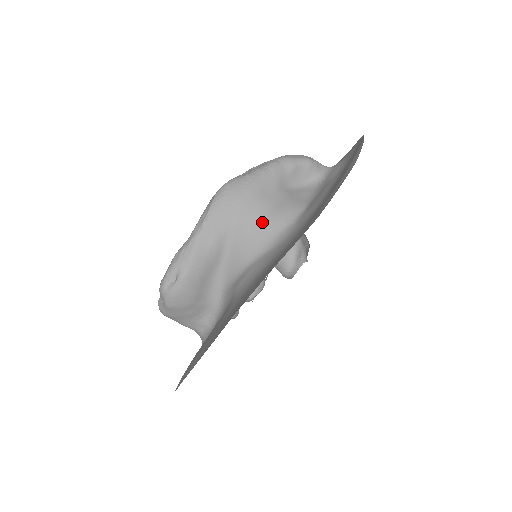
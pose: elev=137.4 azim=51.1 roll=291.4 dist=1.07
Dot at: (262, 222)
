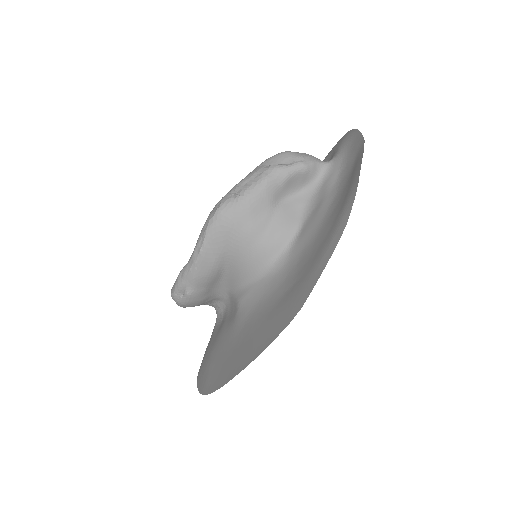
Dot at: (257, 249)
